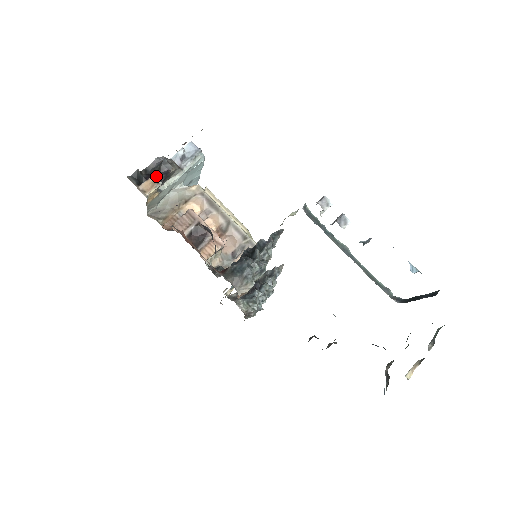
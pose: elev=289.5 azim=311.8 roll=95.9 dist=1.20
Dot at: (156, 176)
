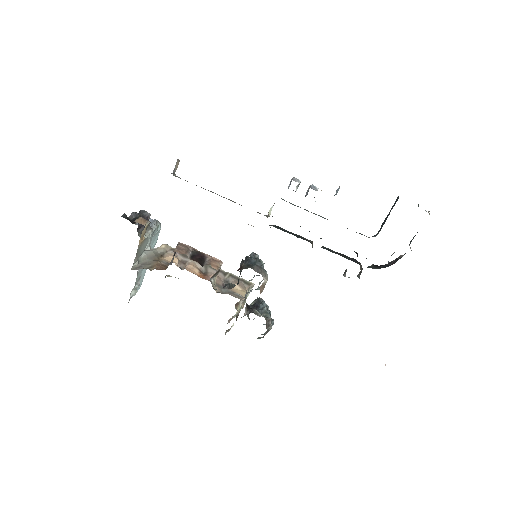
Dot at: (142, 219)
